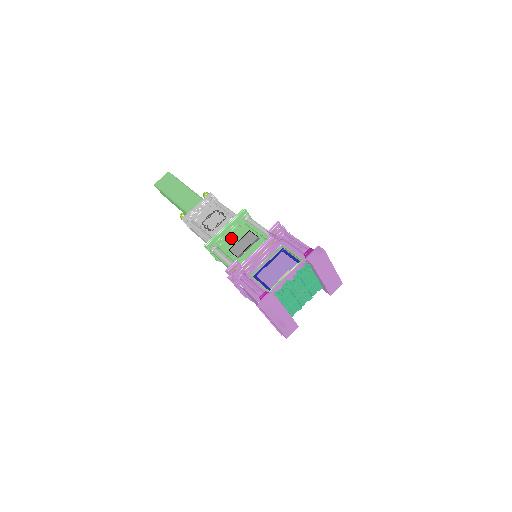
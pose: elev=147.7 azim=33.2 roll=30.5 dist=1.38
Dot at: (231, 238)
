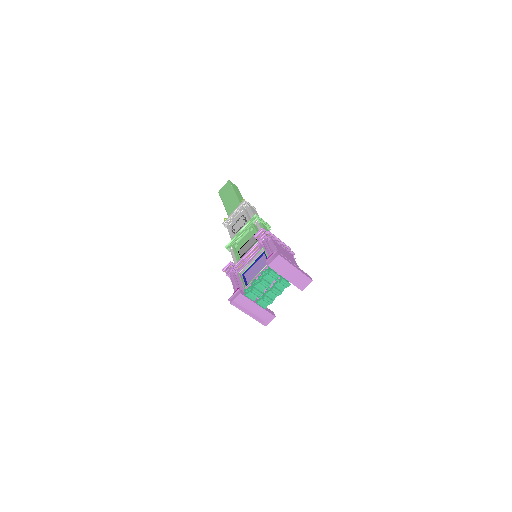
Dot at: (242, 241)
